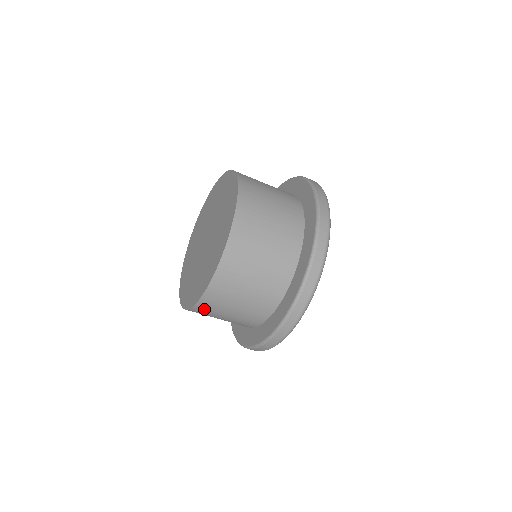
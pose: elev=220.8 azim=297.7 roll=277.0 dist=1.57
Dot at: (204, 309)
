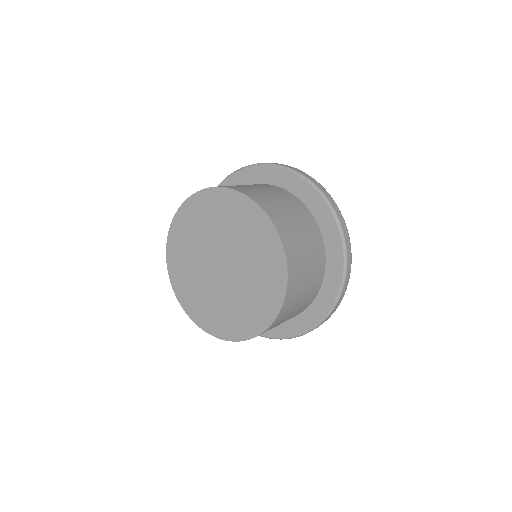
Dot at: occluded
